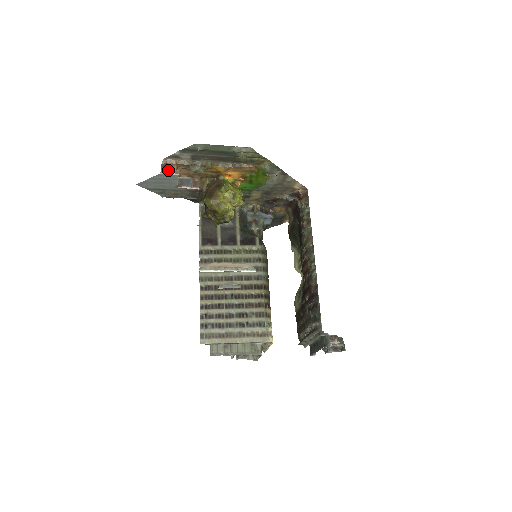
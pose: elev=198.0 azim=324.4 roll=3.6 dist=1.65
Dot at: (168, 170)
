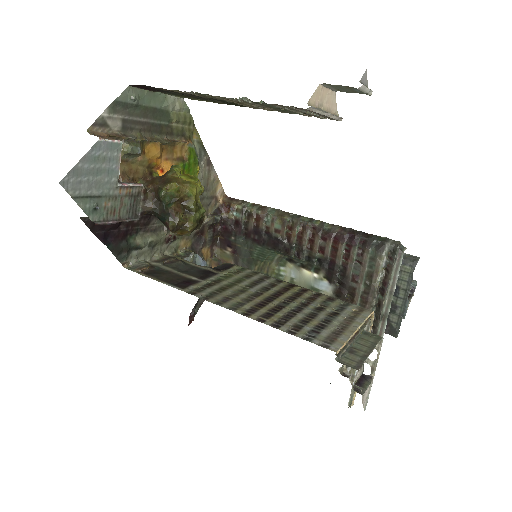
Dot at: (105, 138)
